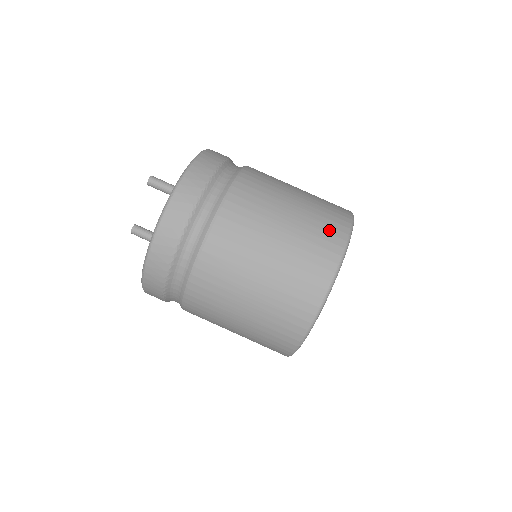
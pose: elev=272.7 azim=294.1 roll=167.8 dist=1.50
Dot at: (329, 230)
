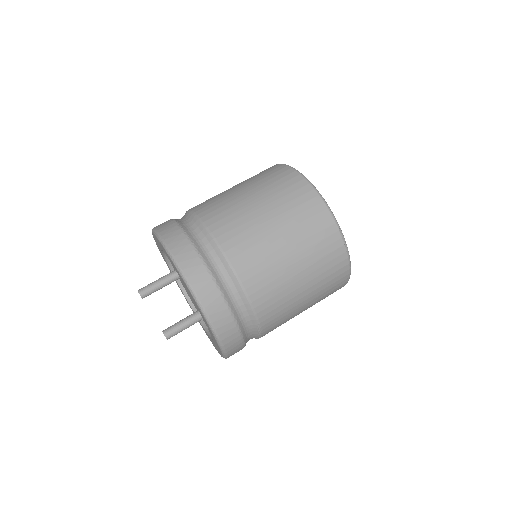
Dot at: (269, 171)
